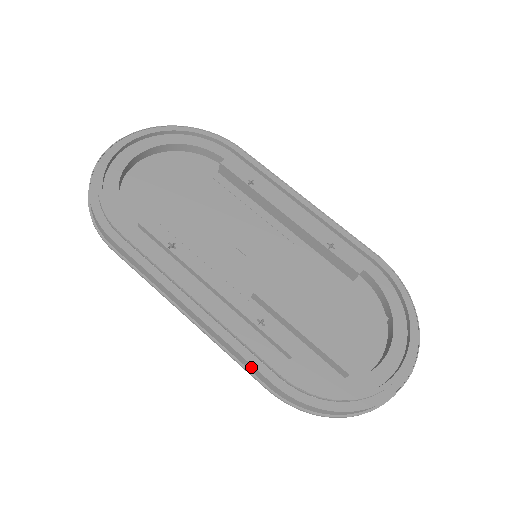
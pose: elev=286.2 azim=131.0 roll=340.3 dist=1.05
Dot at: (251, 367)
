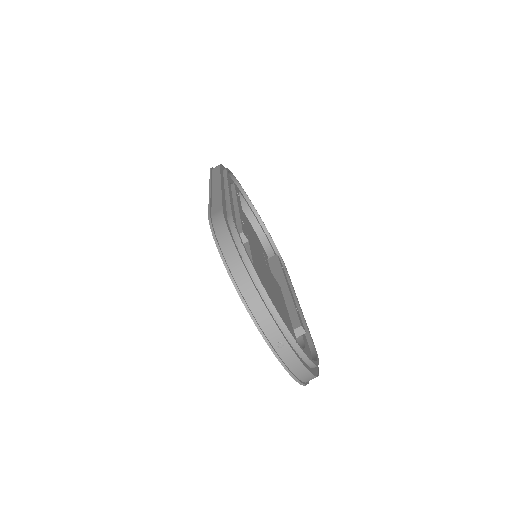
Dot at: (218, 204)
